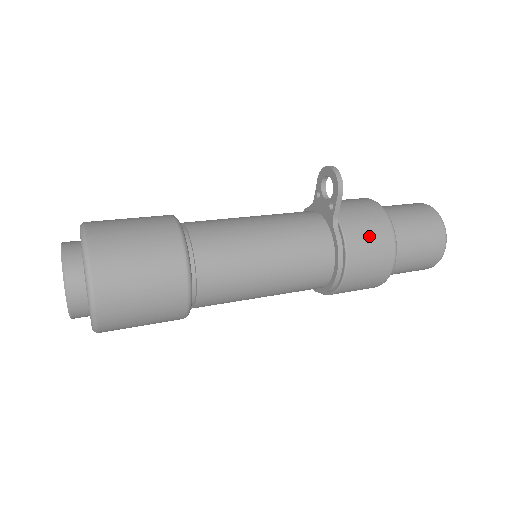
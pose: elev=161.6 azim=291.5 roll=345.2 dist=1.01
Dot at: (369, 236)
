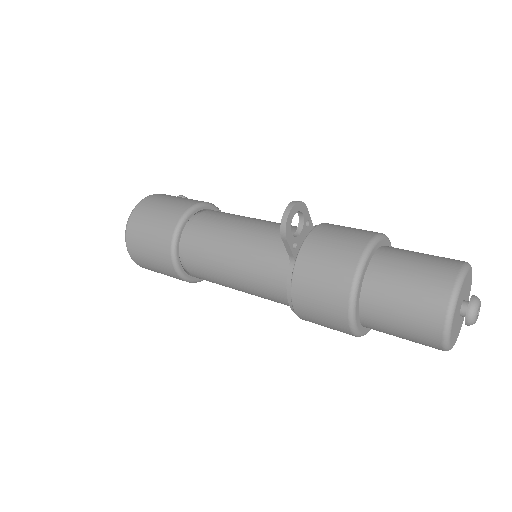
Dot at: (319, 289)
